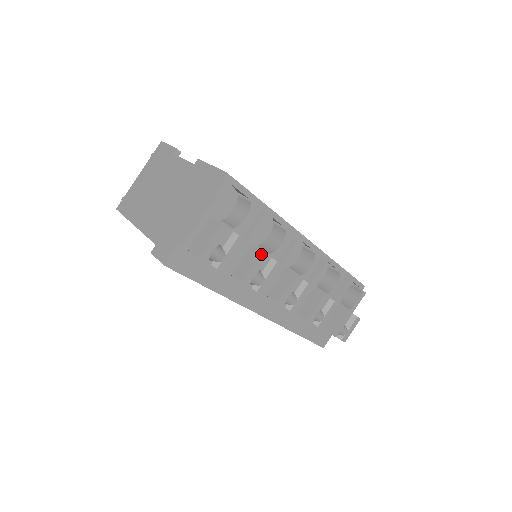
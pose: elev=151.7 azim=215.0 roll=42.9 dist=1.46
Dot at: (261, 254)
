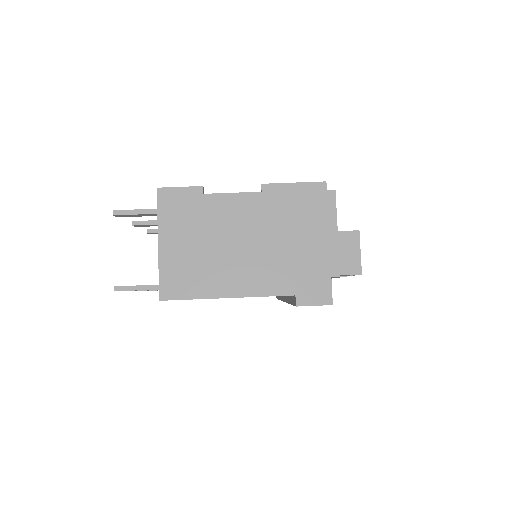
Dot at: occluded
